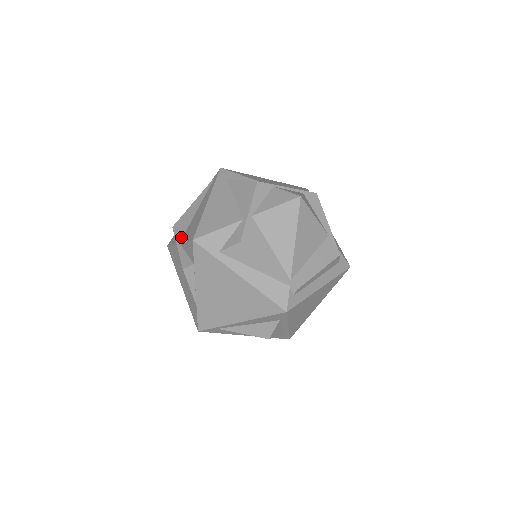
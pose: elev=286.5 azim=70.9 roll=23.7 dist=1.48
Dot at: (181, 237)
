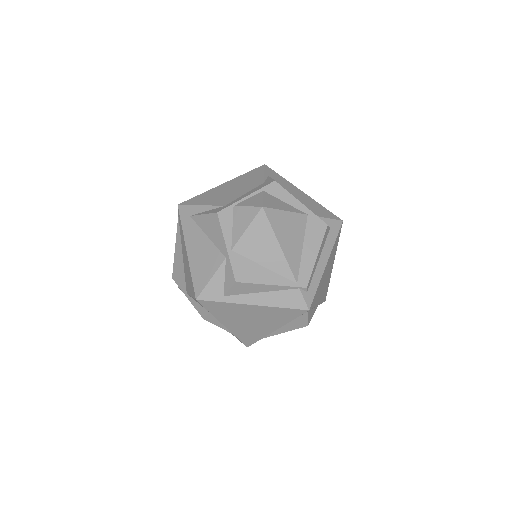
Dot at: (185, 287)
